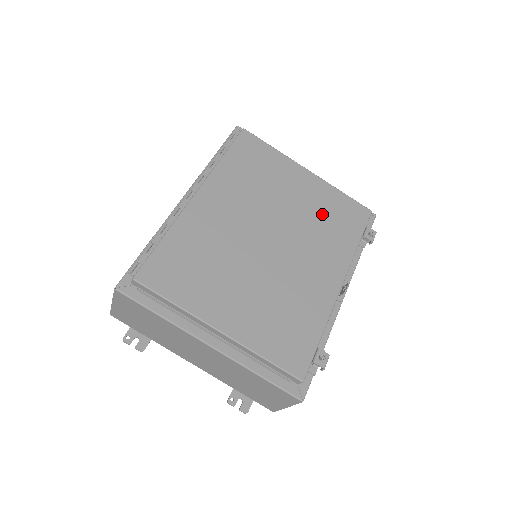
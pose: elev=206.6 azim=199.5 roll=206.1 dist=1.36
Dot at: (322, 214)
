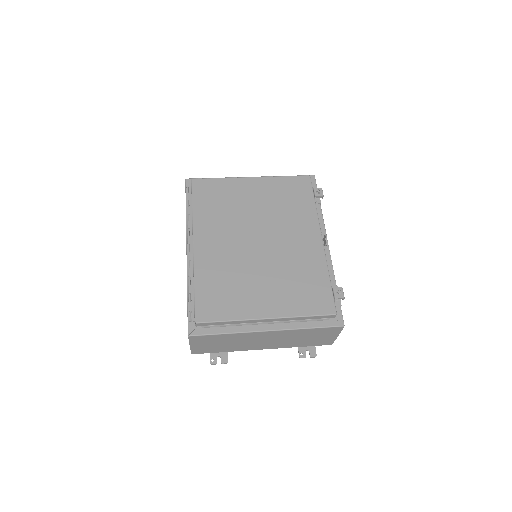
Dot at: (279, 201)
